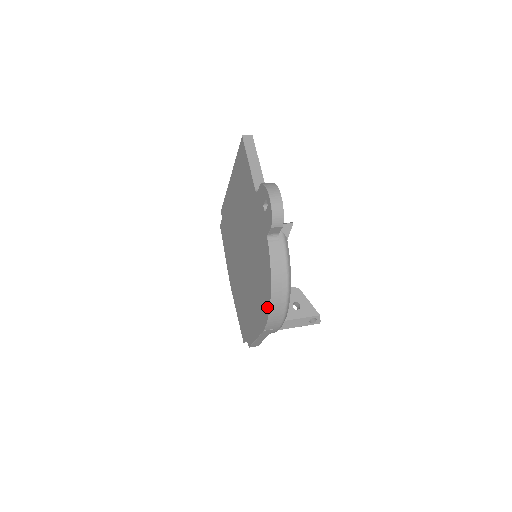
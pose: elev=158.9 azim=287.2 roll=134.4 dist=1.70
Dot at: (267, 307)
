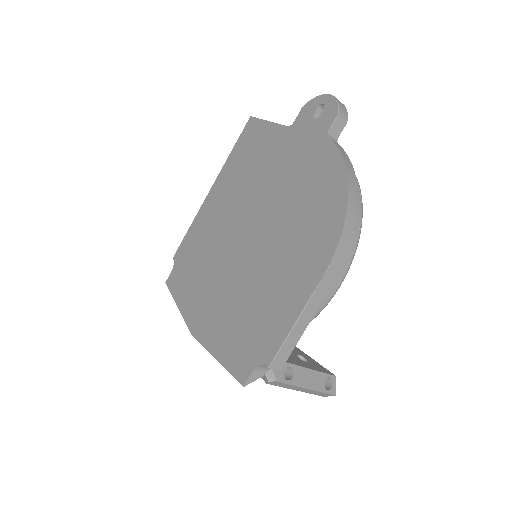
Dot at: (339, 214)
